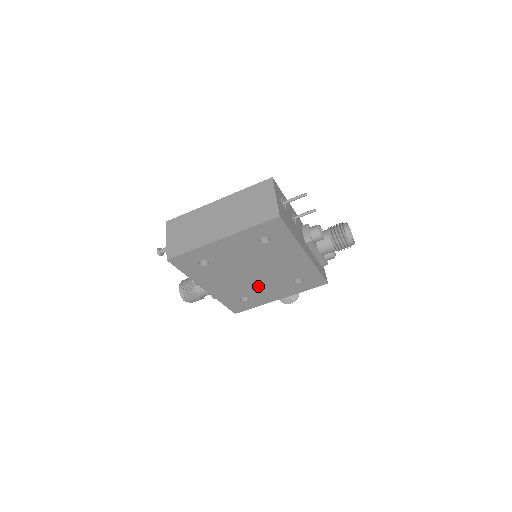
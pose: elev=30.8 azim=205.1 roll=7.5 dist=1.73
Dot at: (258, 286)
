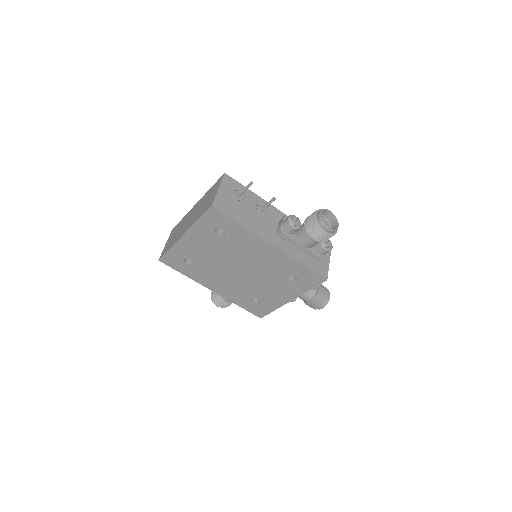
Dot at: (256, 285)
